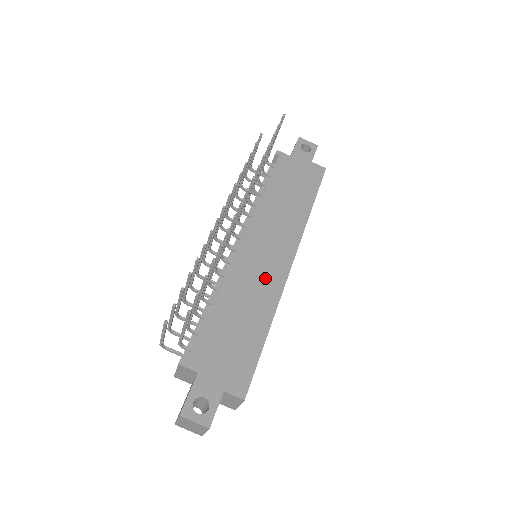
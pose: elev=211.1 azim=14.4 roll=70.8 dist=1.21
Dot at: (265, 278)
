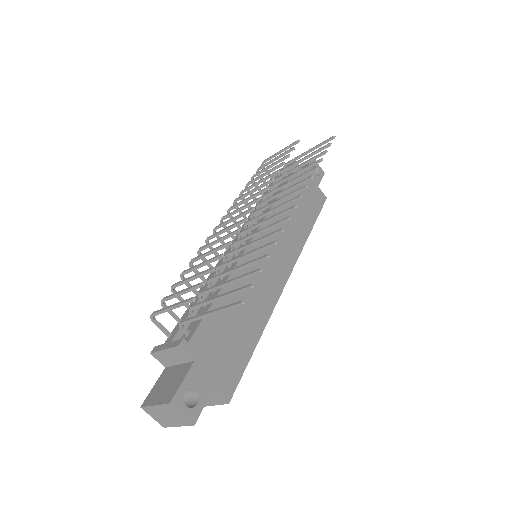
Dot at: (266, 283)
